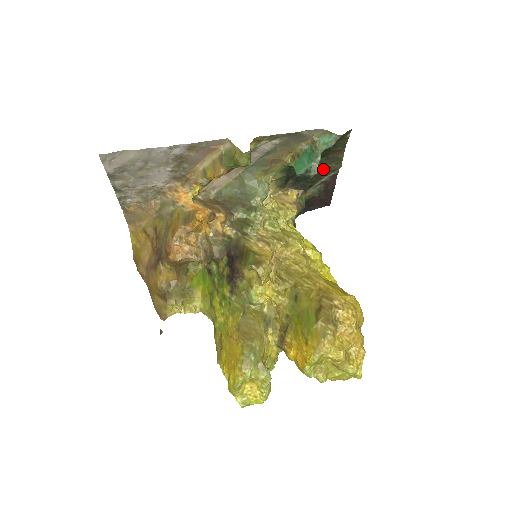
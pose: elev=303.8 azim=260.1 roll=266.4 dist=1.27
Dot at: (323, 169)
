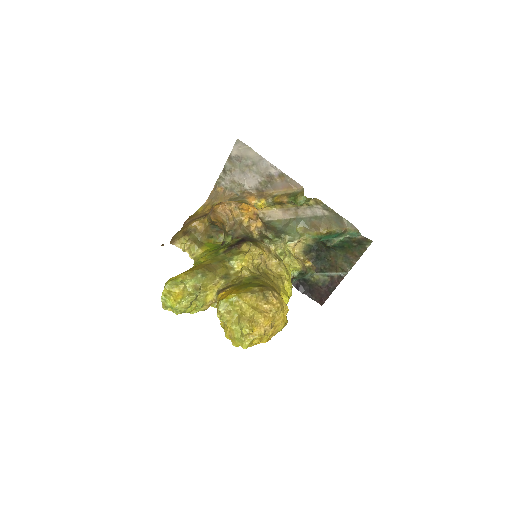
Dot at: (338, 263)
